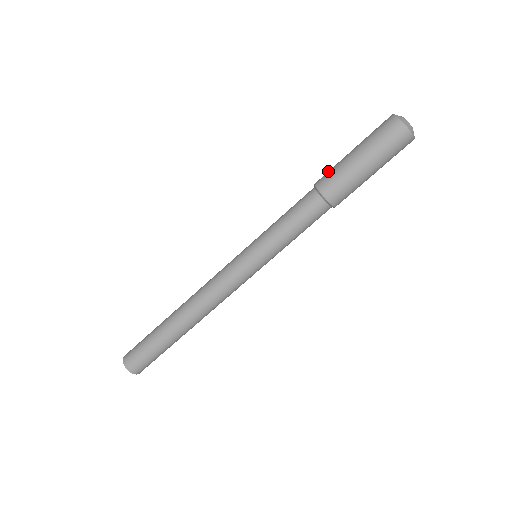
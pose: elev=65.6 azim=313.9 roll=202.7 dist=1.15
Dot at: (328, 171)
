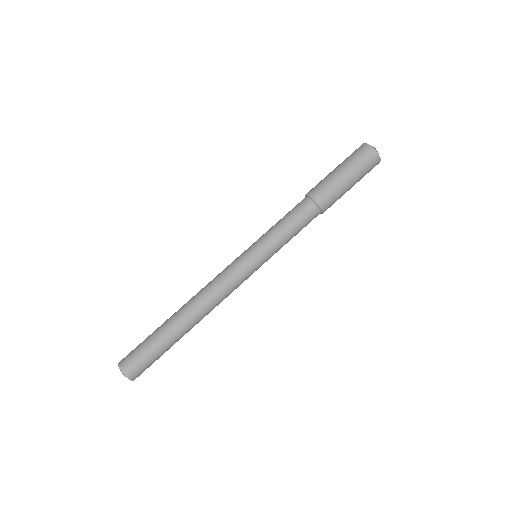
Dot at: (316, 185)
